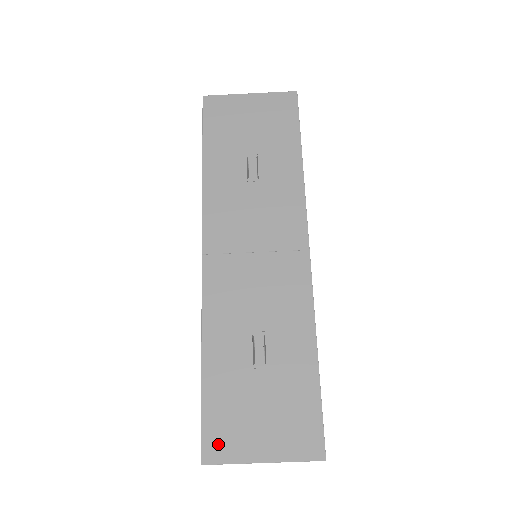
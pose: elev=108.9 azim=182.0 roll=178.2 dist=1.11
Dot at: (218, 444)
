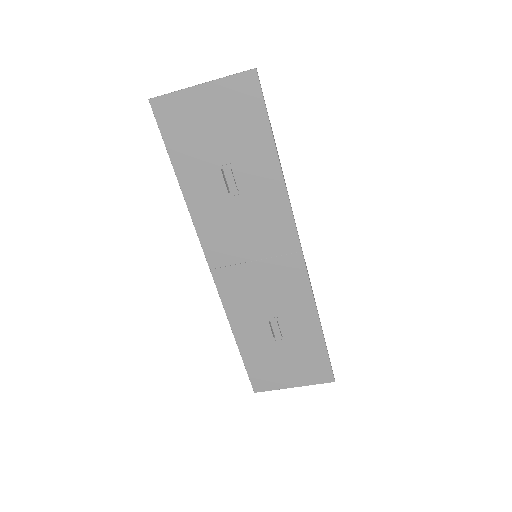
Dot at: (262, 382)
